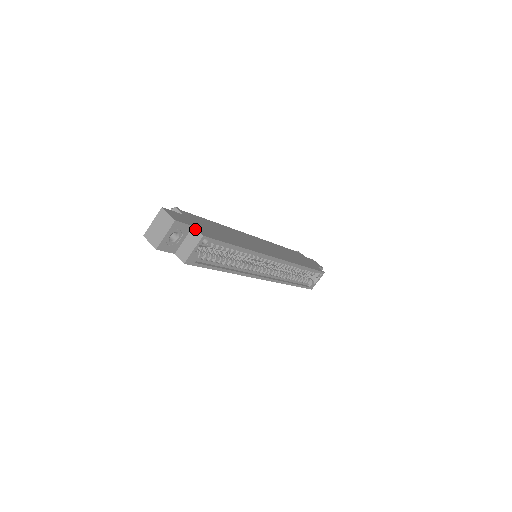
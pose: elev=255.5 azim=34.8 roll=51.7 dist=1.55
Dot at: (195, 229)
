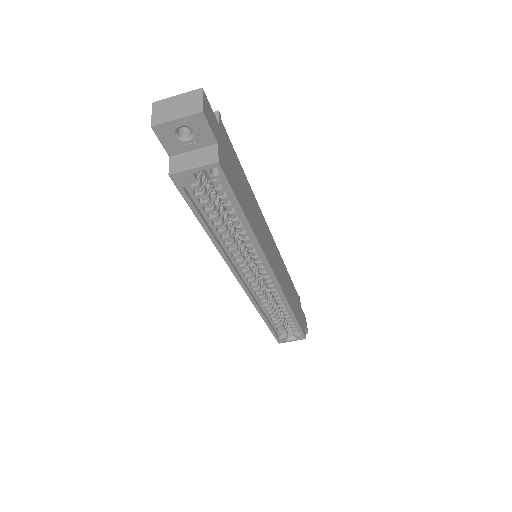
Dot at: (217, 148)
